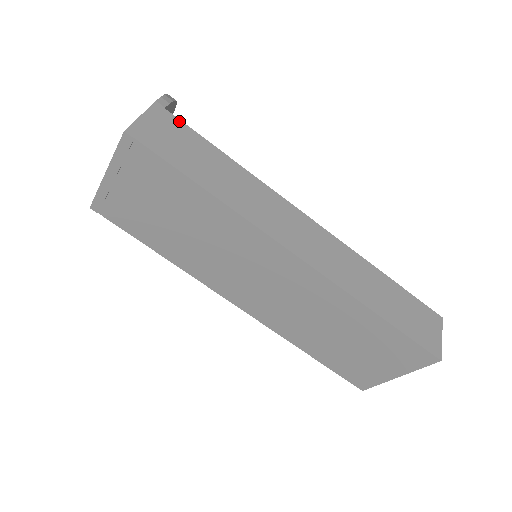
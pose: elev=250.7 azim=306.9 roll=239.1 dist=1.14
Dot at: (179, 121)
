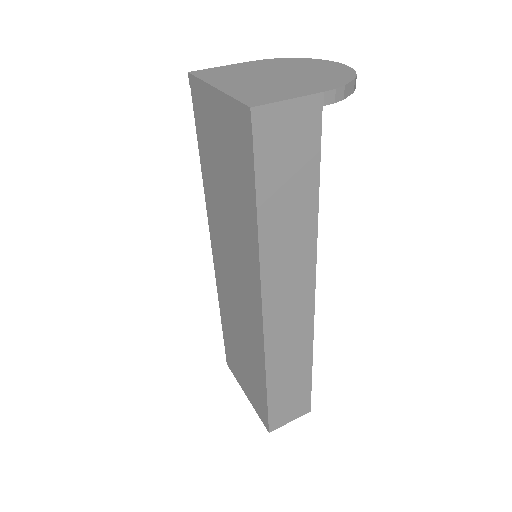
Dot at: (319, 131)
